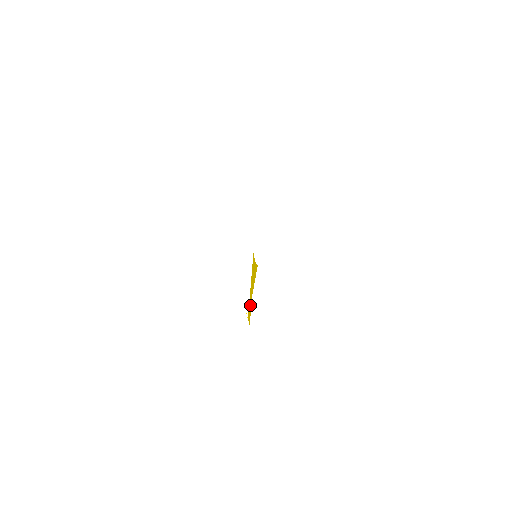
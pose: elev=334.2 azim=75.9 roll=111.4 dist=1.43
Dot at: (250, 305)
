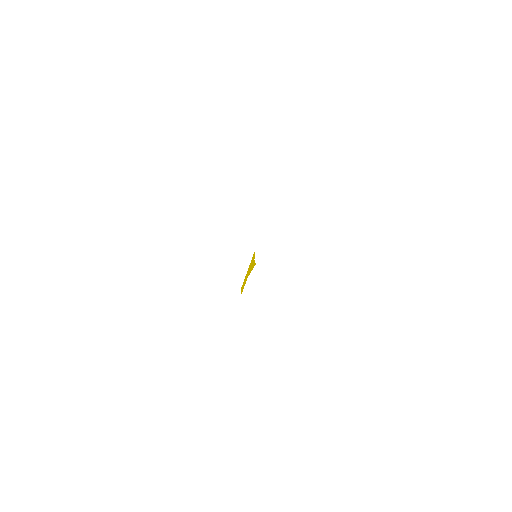
Dot at: (245, 282)
